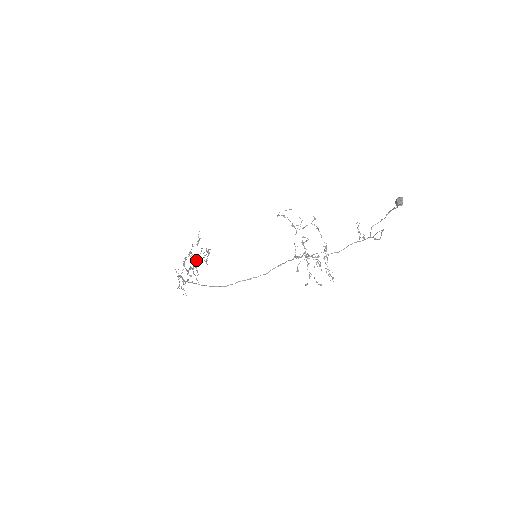
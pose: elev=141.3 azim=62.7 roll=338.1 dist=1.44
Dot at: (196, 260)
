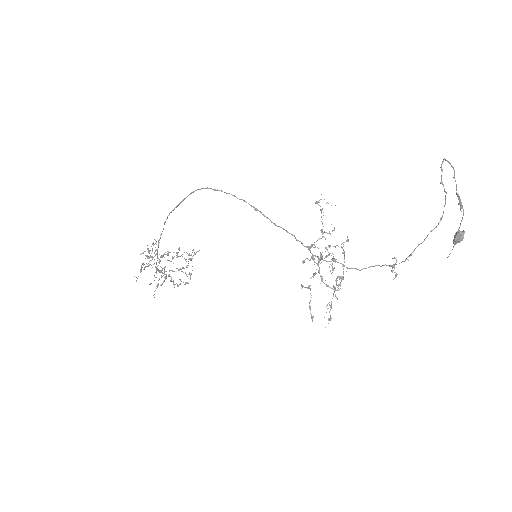
Dot at: occluded
